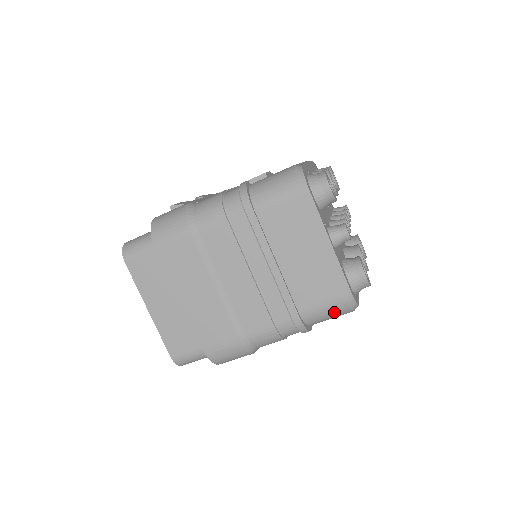
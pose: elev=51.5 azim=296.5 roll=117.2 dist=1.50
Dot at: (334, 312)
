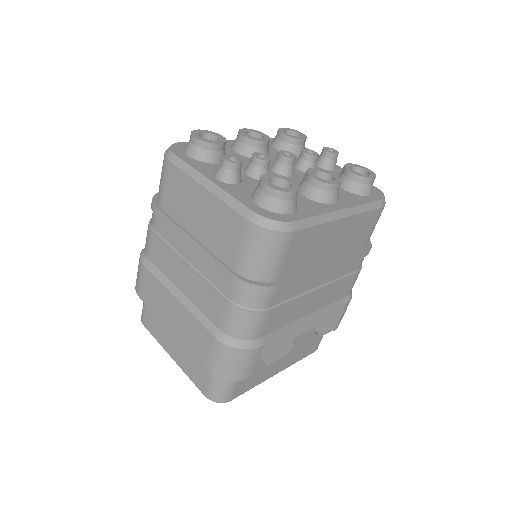
Dot at: (260, 246)
